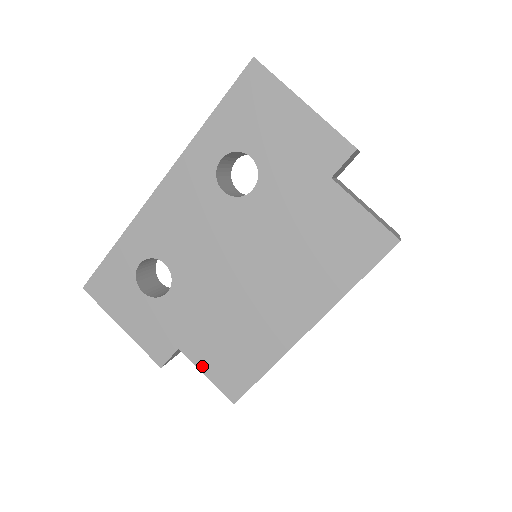
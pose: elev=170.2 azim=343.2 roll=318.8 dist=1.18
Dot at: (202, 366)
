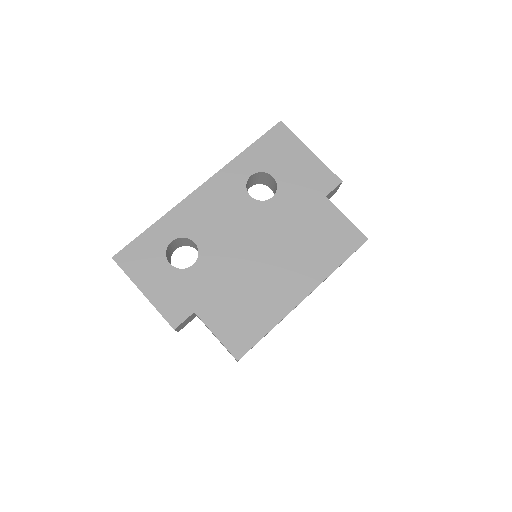
Dot at: (213, 327)
